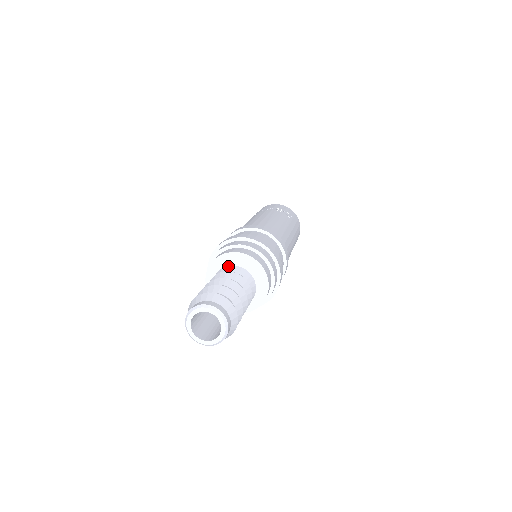
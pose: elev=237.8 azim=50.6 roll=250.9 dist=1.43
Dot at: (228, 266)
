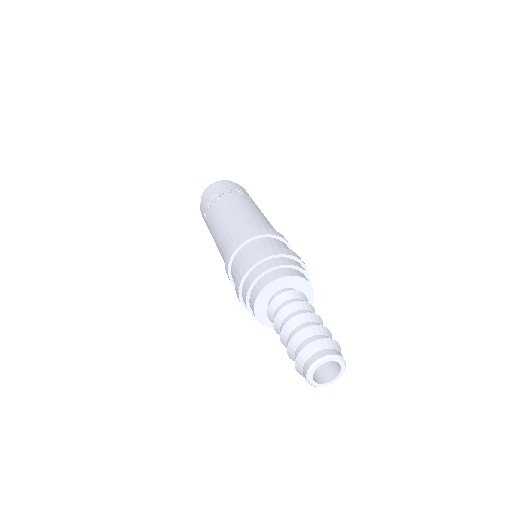
Dot at: (286, 292)
